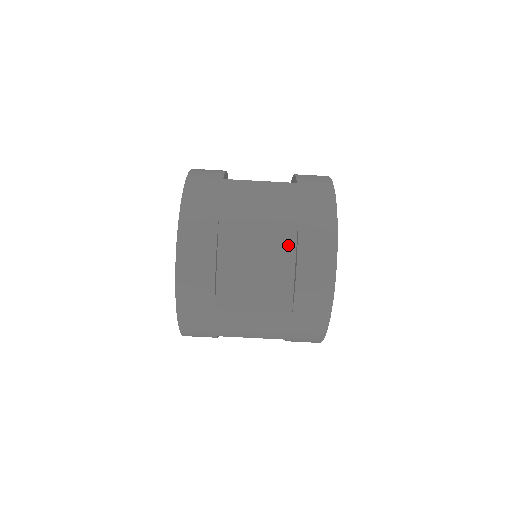
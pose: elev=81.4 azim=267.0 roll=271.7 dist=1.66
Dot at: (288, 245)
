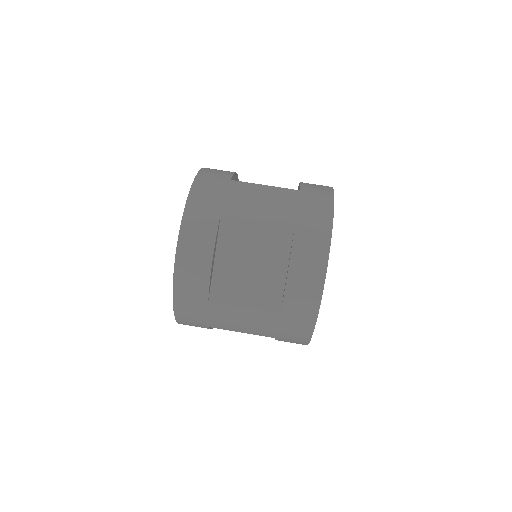
Dot at: (283, 248)
